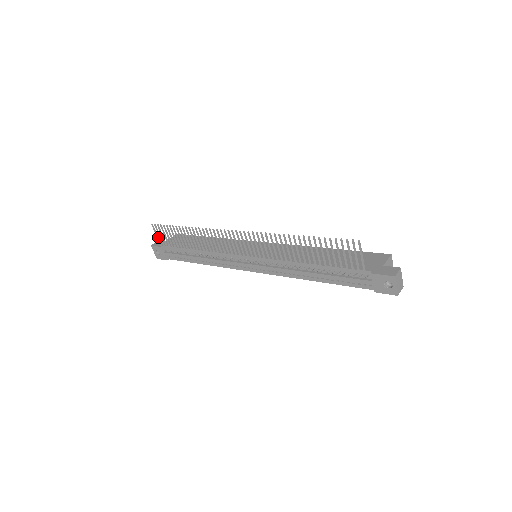
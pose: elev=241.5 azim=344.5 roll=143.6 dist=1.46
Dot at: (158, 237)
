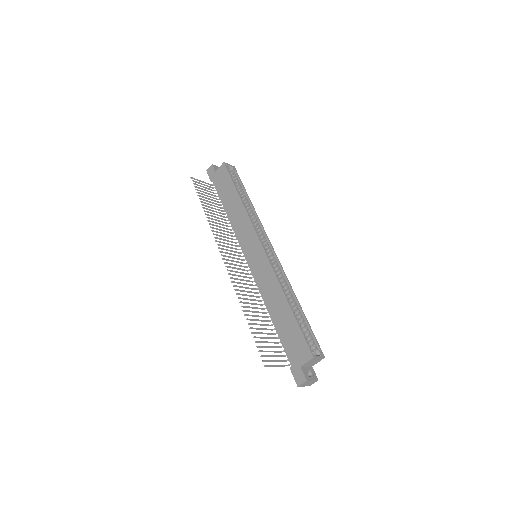
Dot at: (202, 181)
